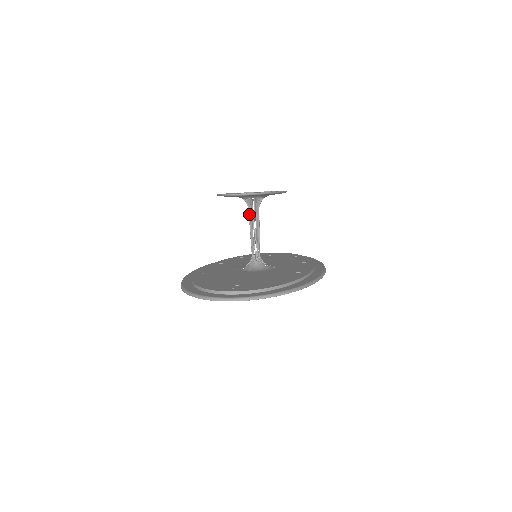
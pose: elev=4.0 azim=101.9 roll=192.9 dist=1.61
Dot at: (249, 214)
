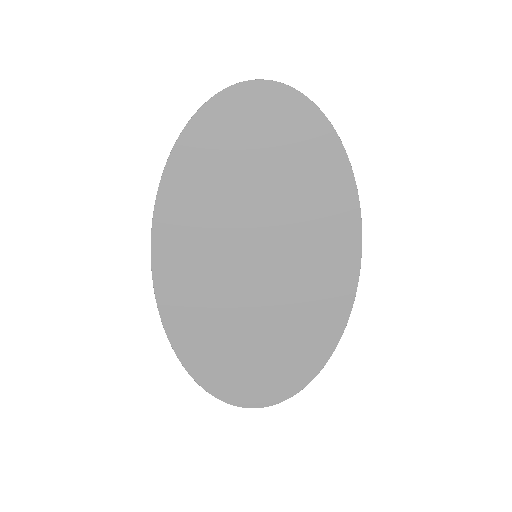
Dot at: occluded
